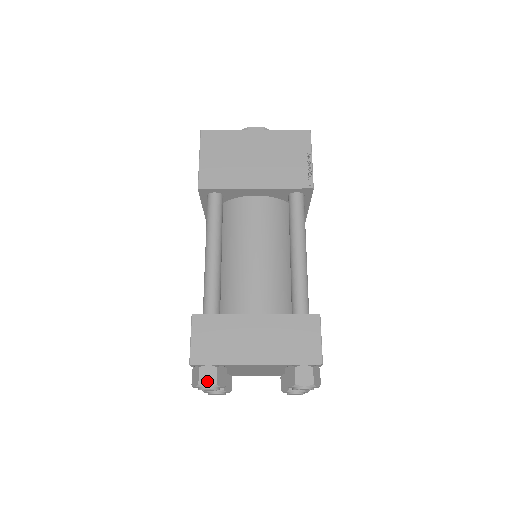
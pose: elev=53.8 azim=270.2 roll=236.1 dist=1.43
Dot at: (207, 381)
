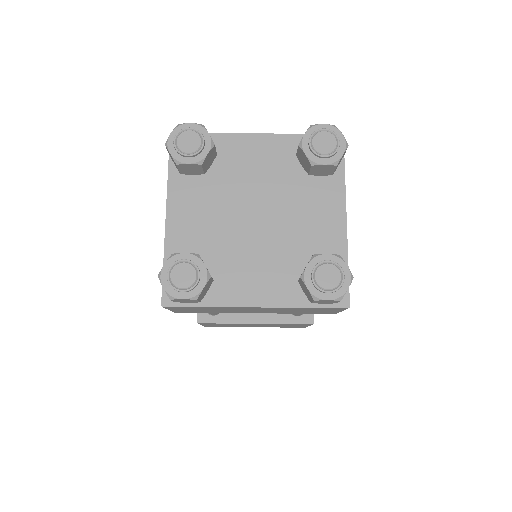
Dot at: (190, 126)
